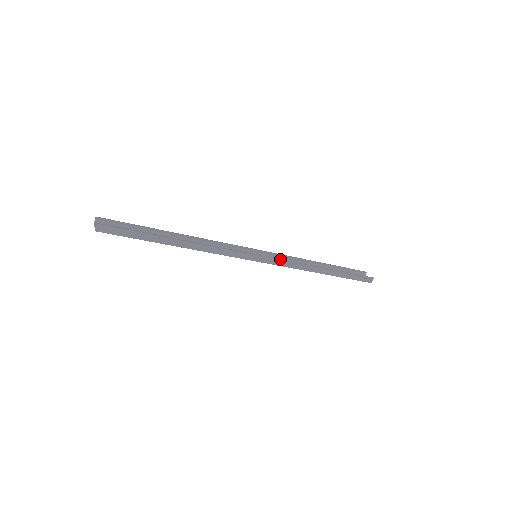
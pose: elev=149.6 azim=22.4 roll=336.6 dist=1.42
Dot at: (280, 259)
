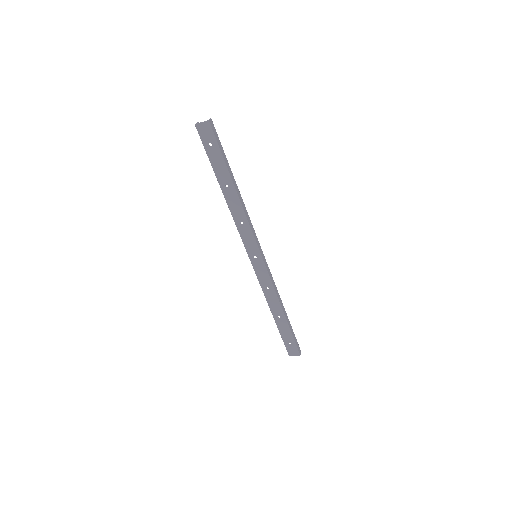
Dot at: (269, 270)
